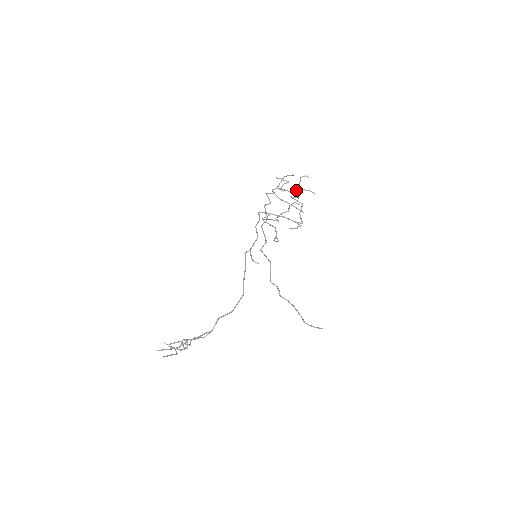
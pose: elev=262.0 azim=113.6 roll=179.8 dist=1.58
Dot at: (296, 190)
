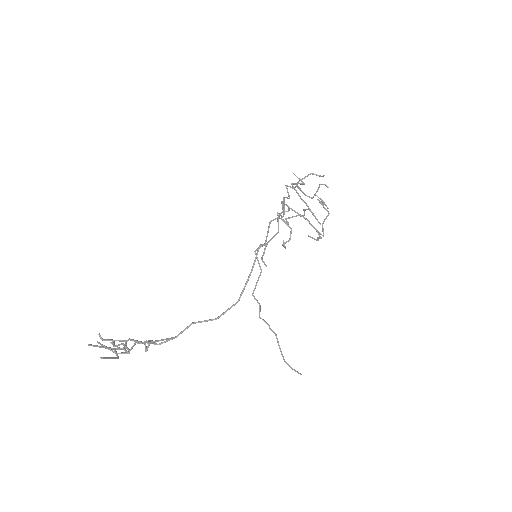
Dot at: (313, 196)
